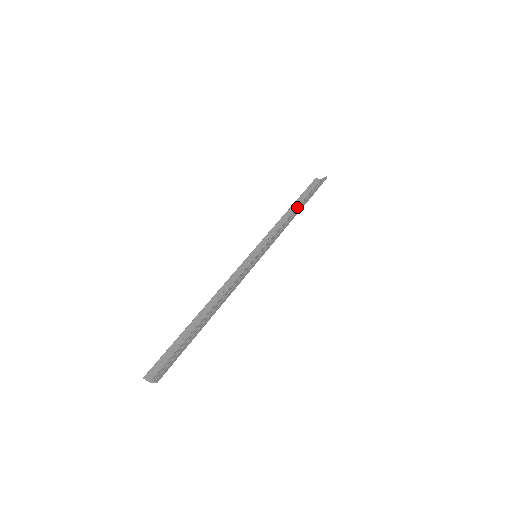
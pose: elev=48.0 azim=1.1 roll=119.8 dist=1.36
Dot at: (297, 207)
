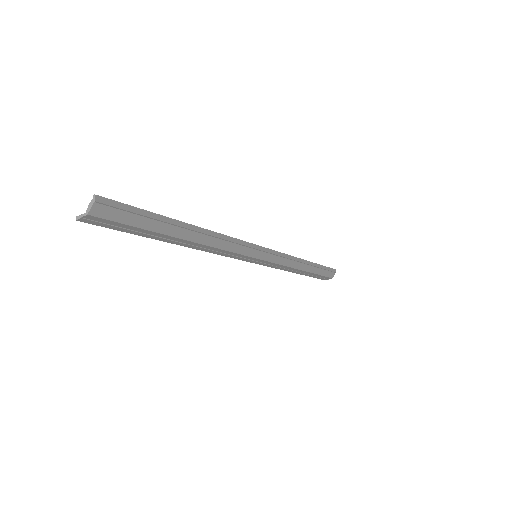
Dot at: (305, 271)
